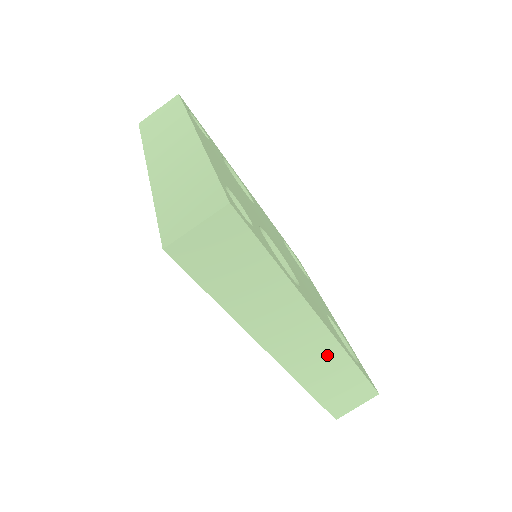
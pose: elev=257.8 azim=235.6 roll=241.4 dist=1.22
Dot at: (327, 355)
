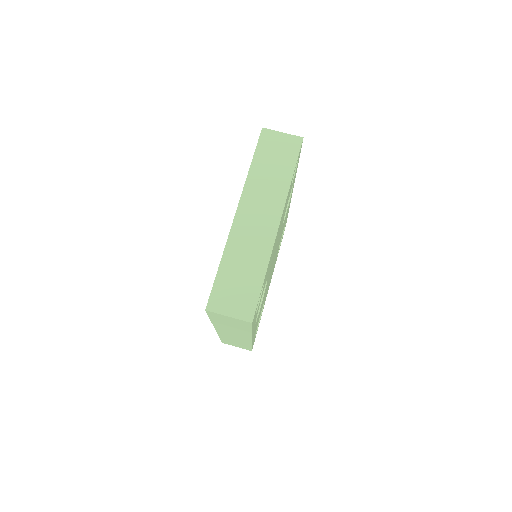
Dot at: (242, 341)
